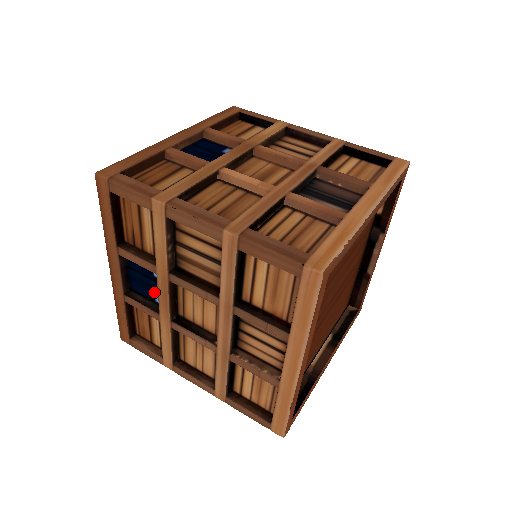
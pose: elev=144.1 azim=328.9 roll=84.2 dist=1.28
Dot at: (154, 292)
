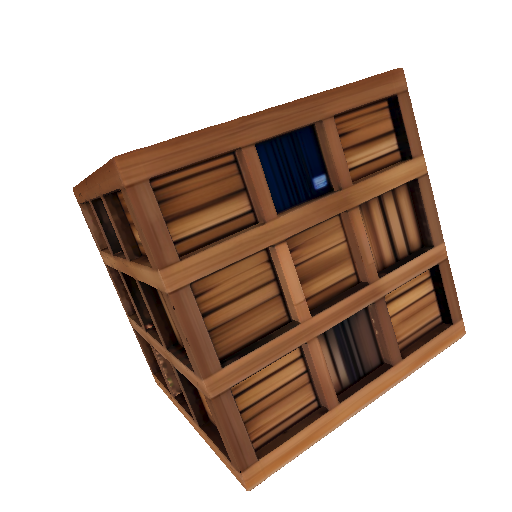
Dot at: occluded
